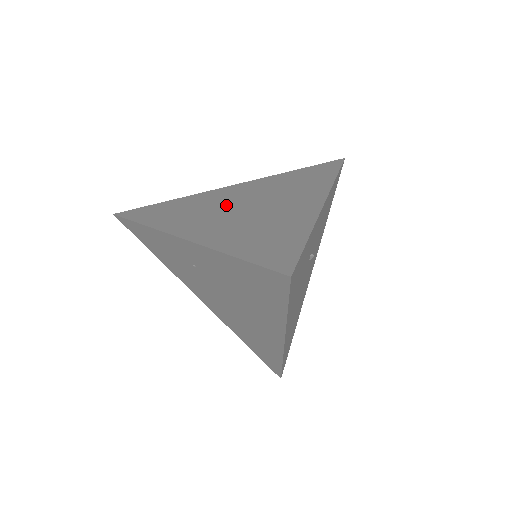
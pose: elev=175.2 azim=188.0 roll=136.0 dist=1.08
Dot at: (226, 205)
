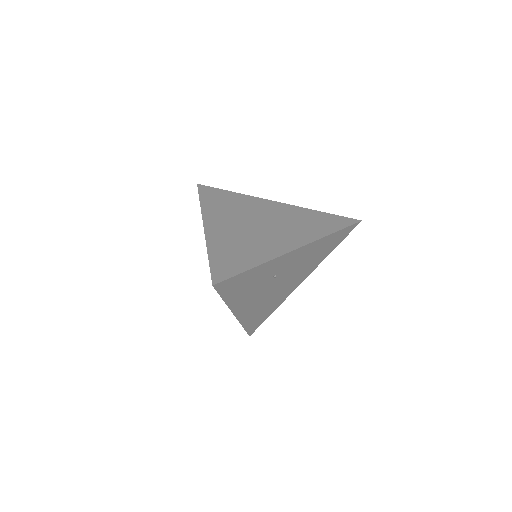
Dot at: (251, 216)
